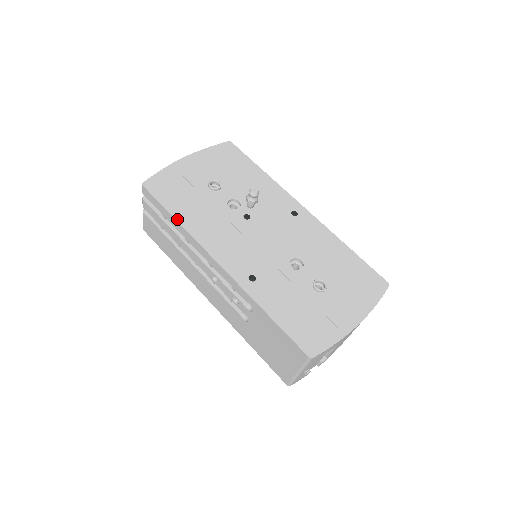
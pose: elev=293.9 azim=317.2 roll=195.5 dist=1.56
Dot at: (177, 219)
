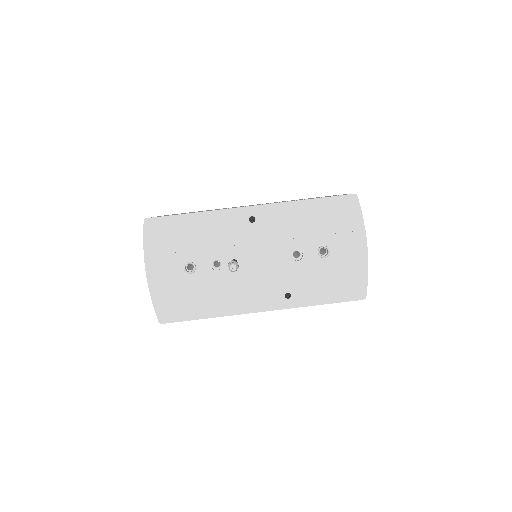
Dot at: (208, 317)
